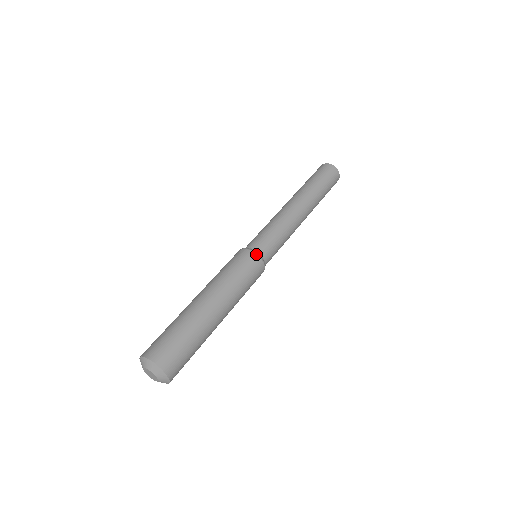
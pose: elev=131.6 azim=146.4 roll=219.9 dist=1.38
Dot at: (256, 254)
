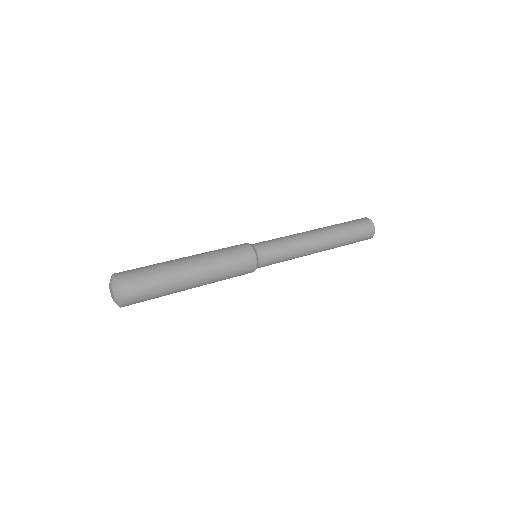
Dot at: (246, 243)
